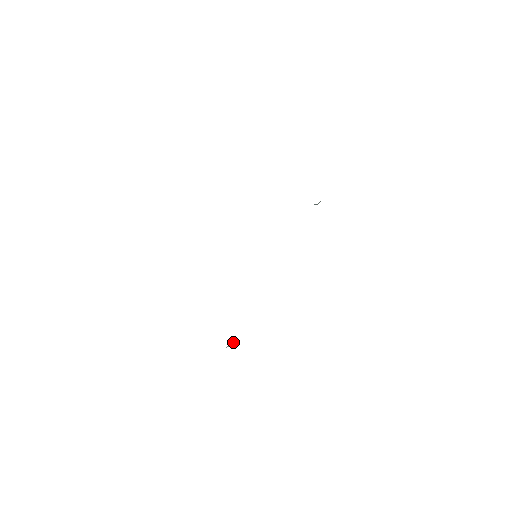
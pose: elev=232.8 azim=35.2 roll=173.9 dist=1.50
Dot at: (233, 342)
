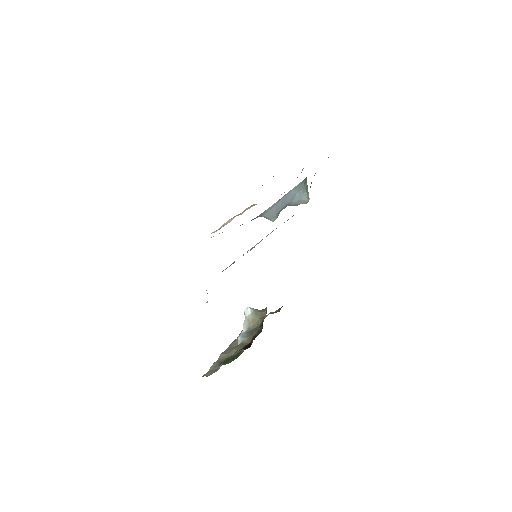
Dot at: (249, 308)
